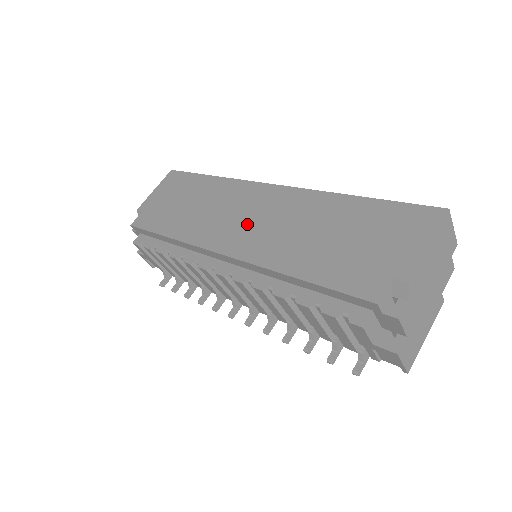
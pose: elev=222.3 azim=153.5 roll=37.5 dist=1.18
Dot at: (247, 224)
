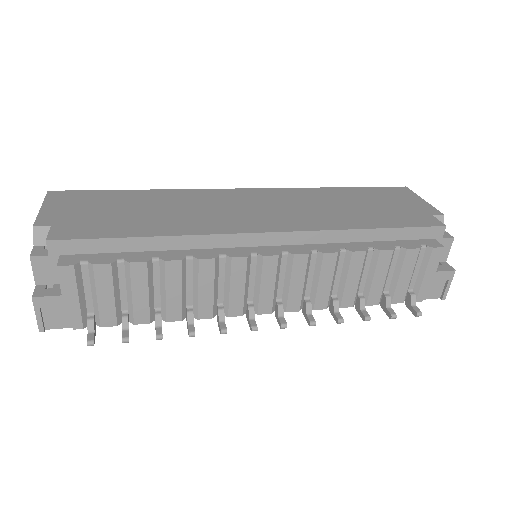
Dot at: (262, 211)
